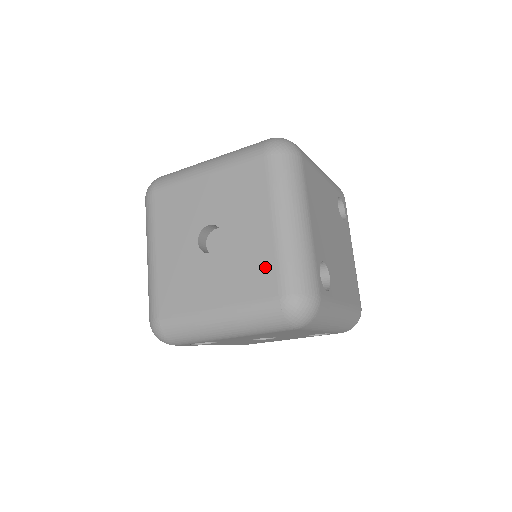
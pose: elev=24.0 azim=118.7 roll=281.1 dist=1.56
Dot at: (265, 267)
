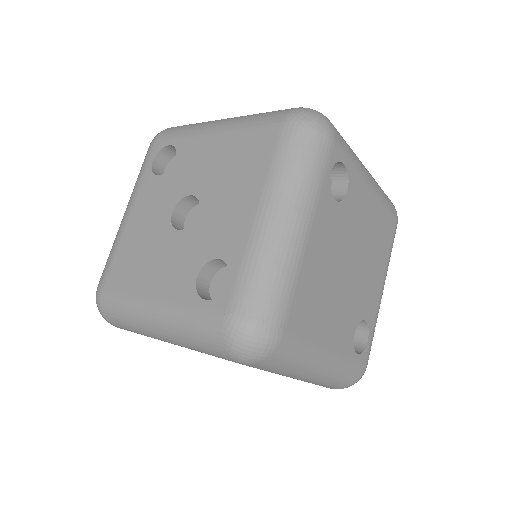
Dot at: occluded
